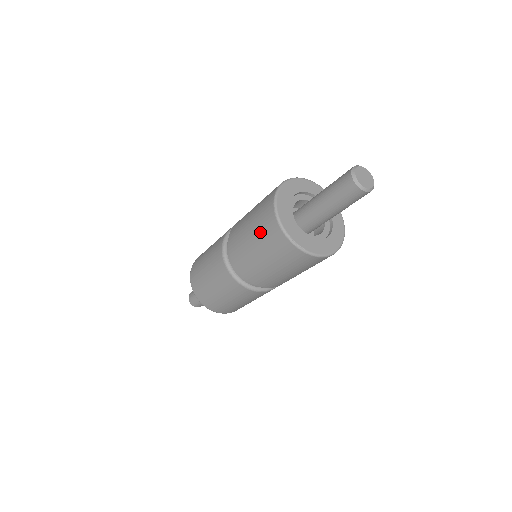
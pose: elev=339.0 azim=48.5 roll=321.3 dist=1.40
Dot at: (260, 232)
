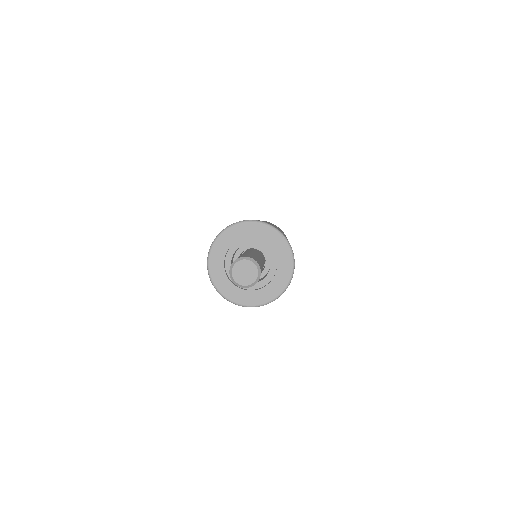
Dot at: occluded
